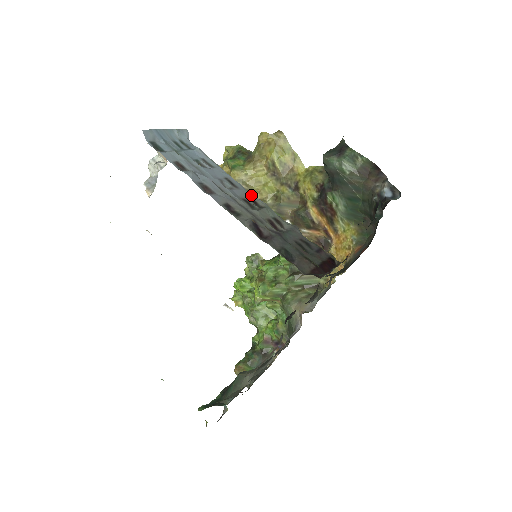
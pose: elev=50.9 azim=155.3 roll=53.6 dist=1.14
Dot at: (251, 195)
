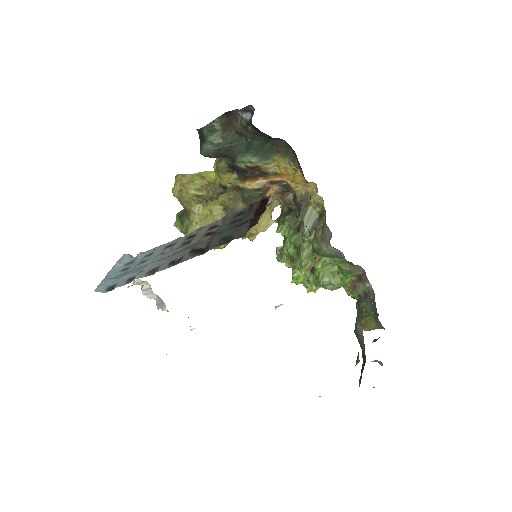
Dot at: (187, 236)
